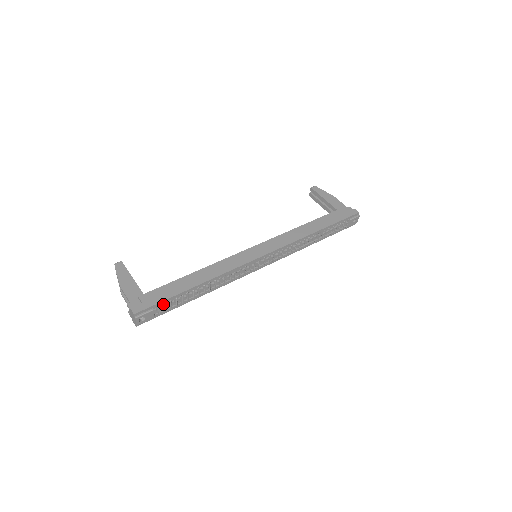
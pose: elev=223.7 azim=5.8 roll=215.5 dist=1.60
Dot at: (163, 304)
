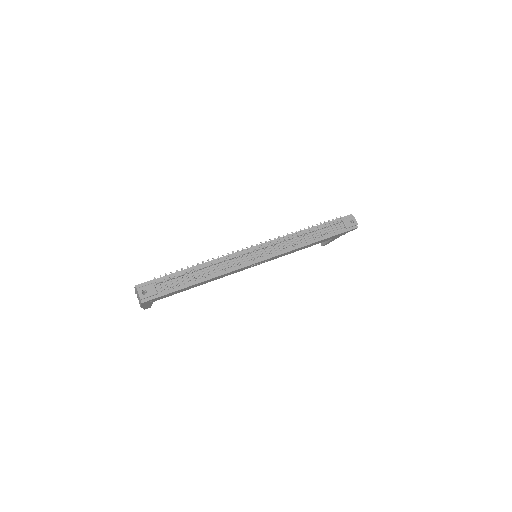
Dot at: (160, 276)
